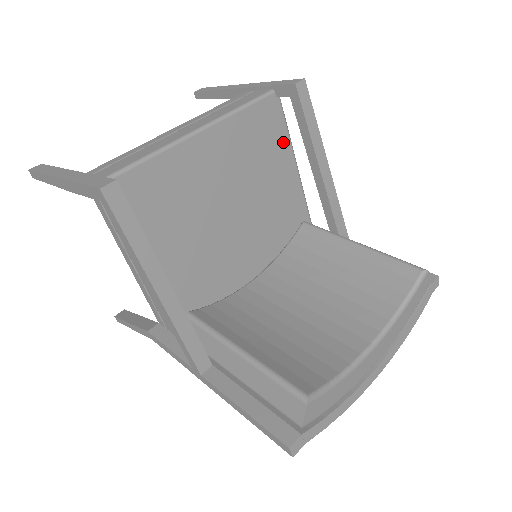
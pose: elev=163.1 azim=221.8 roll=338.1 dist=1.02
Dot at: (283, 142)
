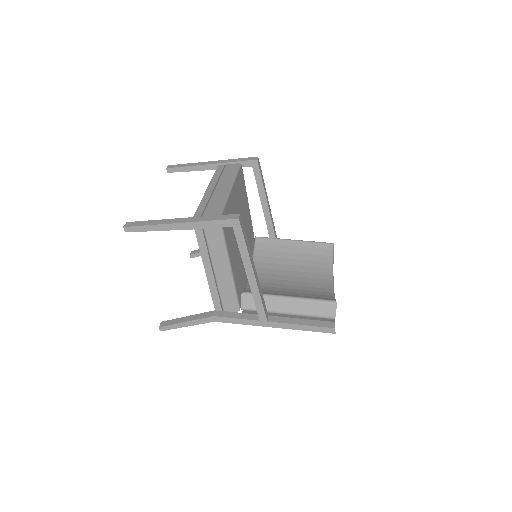
Dot at: (245, 192)
